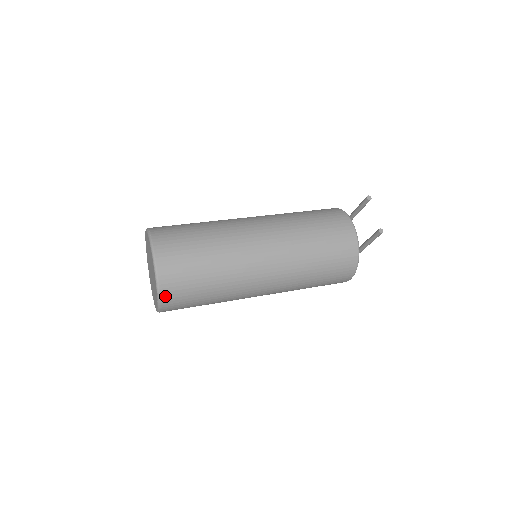
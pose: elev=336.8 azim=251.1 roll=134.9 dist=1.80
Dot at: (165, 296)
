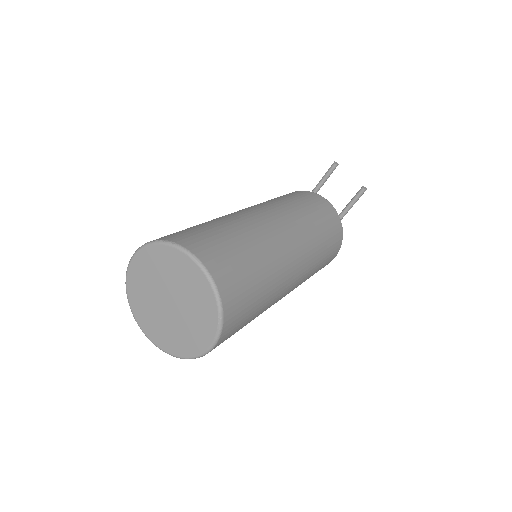
Dot at: (227, 316)
